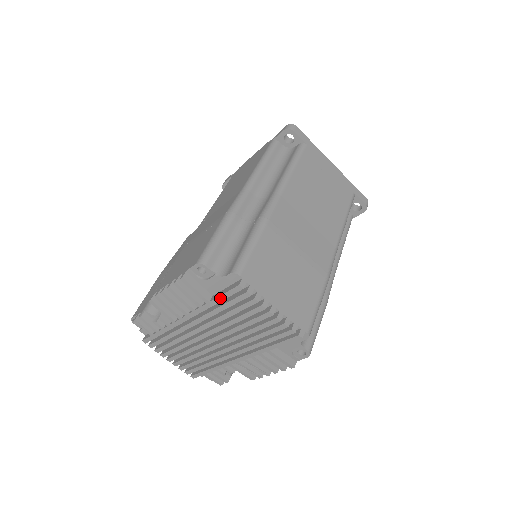
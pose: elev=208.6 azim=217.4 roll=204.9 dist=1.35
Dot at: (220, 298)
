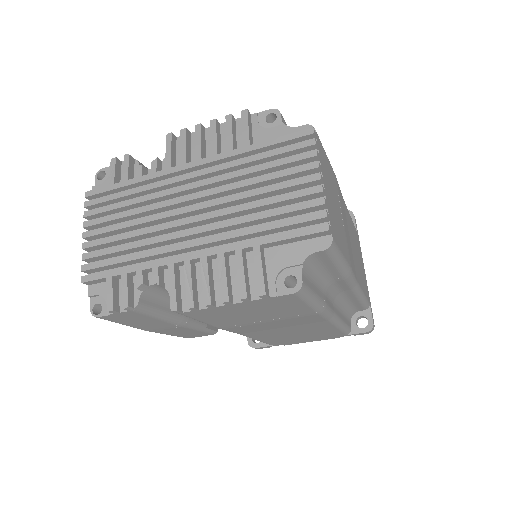
Dot at: (270, 142)
